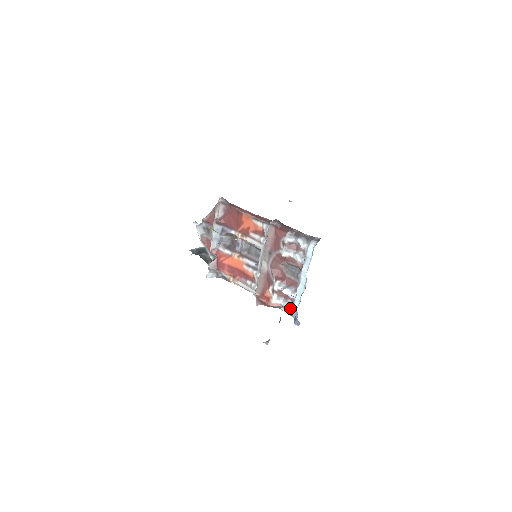
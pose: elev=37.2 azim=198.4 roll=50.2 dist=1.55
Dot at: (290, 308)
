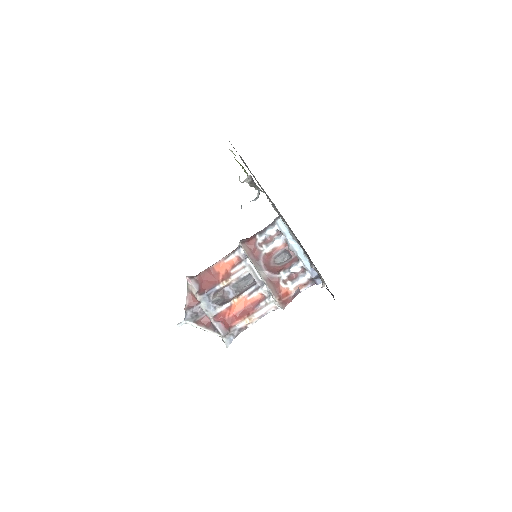
Dot at: (306, 275)
